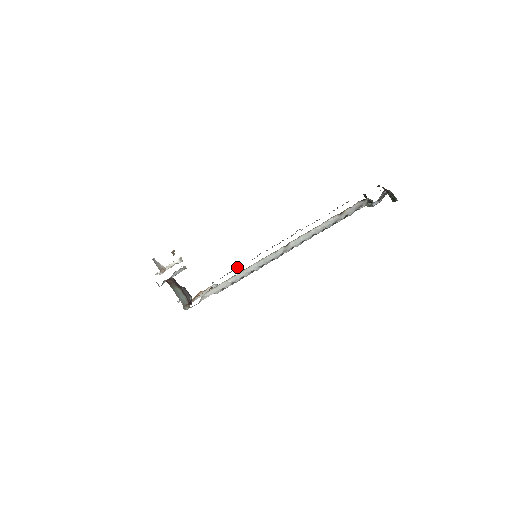
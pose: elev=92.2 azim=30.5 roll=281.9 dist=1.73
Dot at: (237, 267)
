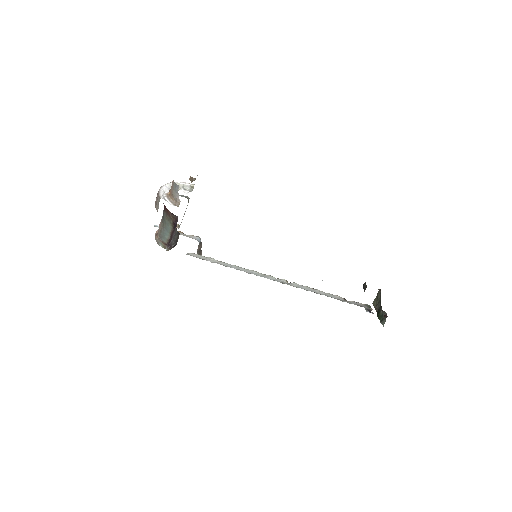
Dot at: occluded
